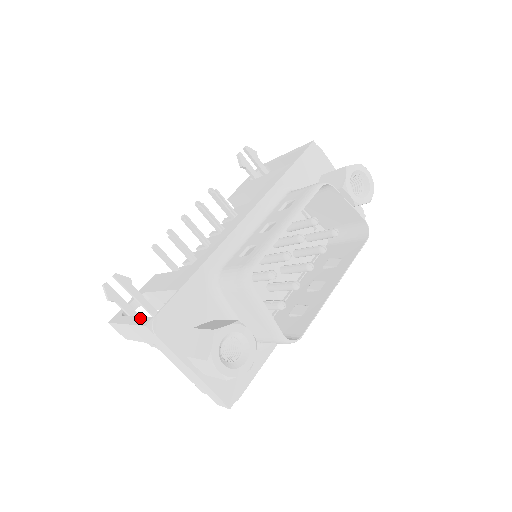
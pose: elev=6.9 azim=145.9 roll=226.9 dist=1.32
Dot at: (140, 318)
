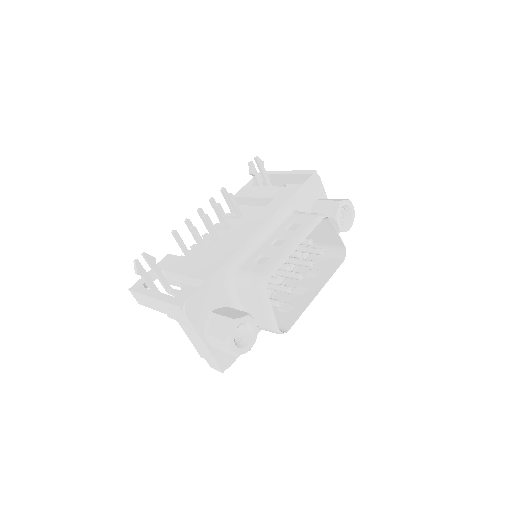
Dot at: (170, 297)
